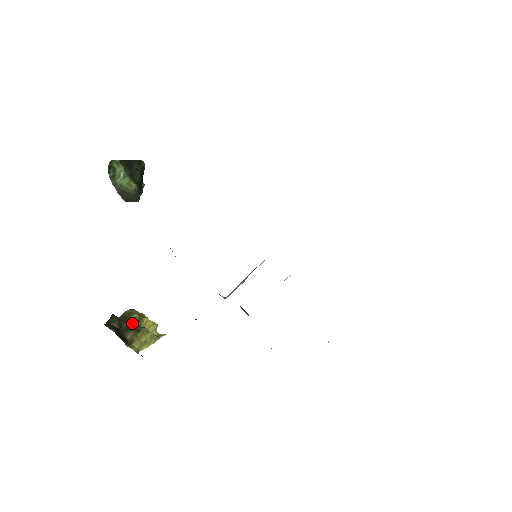
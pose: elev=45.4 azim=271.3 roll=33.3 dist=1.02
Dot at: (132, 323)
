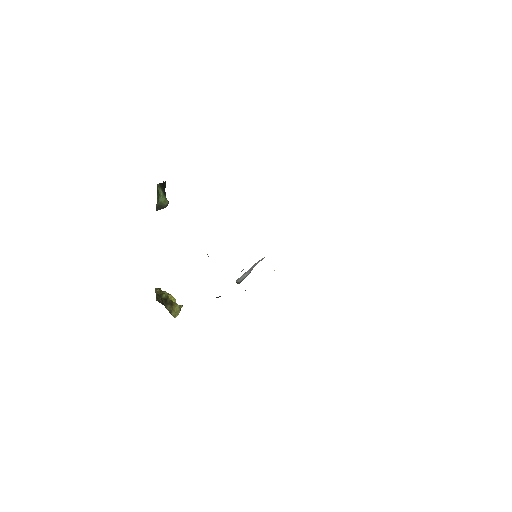
Dot at: (167, 299)
